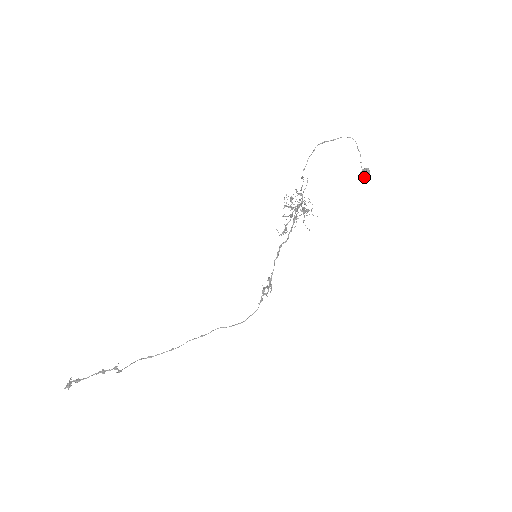
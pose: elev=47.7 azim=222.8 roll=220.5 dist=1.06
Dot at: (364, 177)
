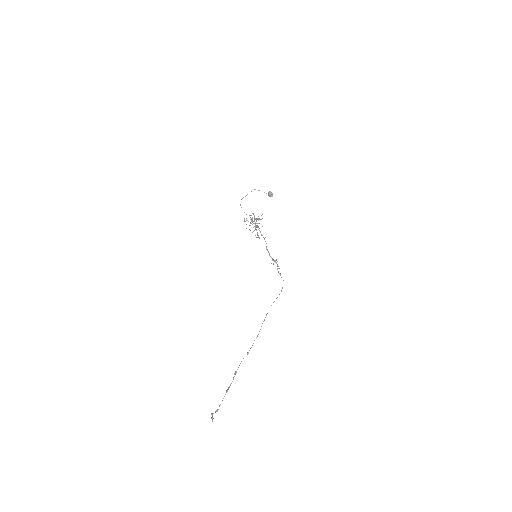
Dot at: (270, 194)
